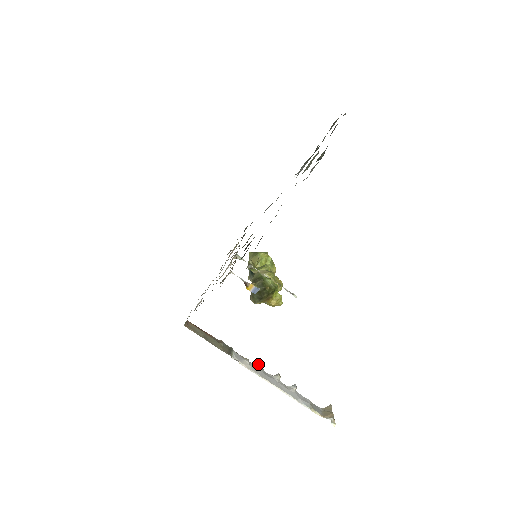
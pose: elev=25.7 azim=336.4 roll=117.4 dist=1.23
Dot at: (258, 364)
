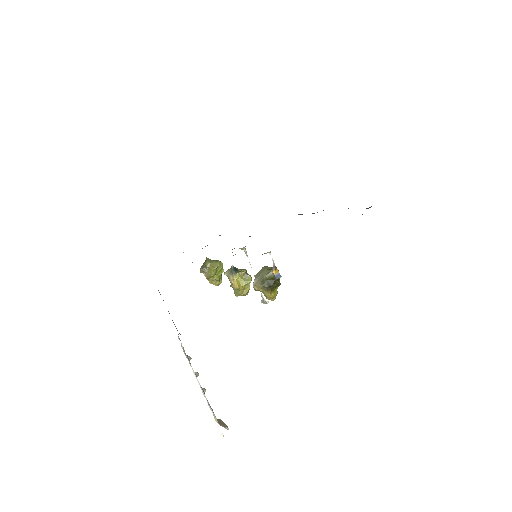
Dot at: occluded
